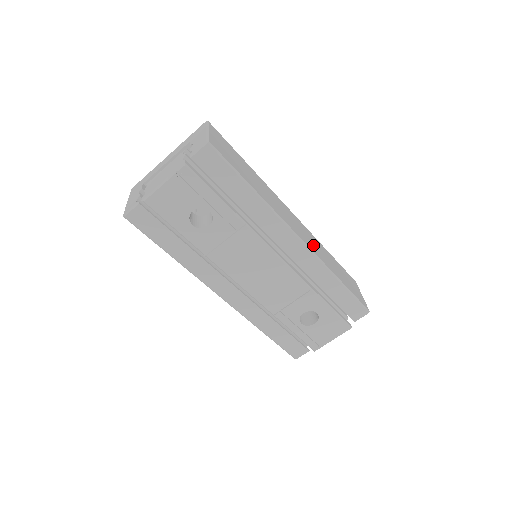
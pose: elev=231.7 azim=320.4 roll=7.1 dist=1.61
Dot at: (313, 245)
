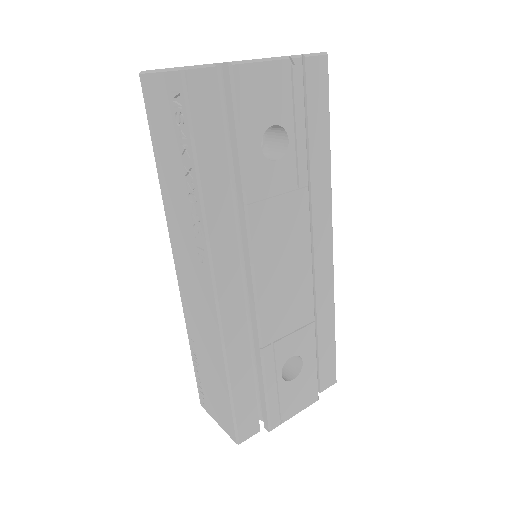
Dot at: occluded
